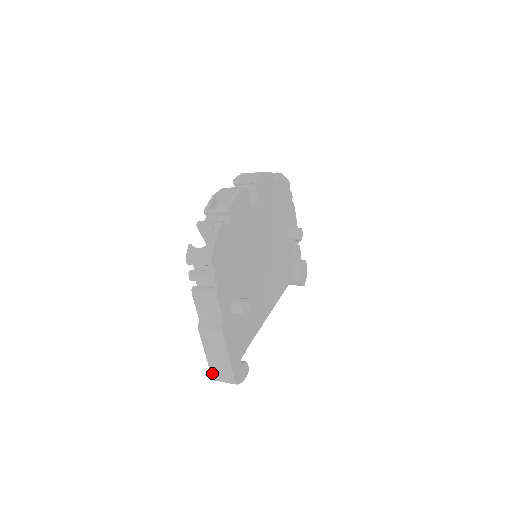
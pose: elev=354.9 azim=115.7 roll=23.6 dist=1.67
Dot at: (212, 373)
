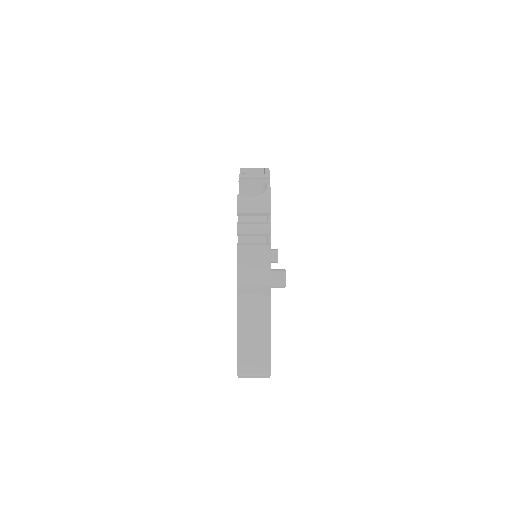
Dot at: (239, 362)
